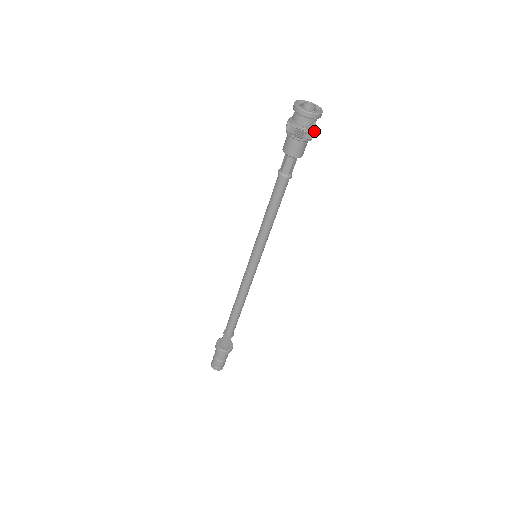
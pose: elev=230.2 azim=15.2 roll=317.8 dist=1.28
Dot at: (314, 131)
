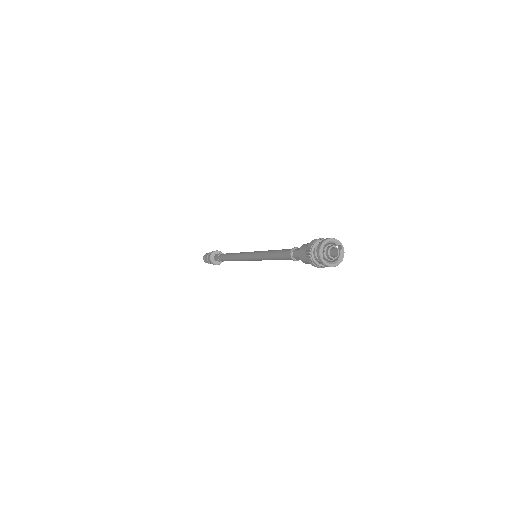
Dot at: occluded
